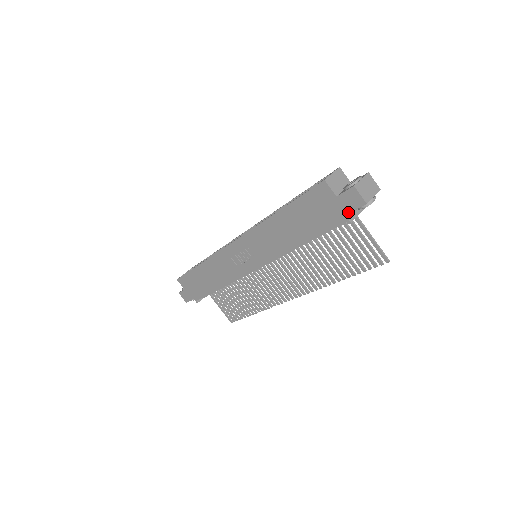
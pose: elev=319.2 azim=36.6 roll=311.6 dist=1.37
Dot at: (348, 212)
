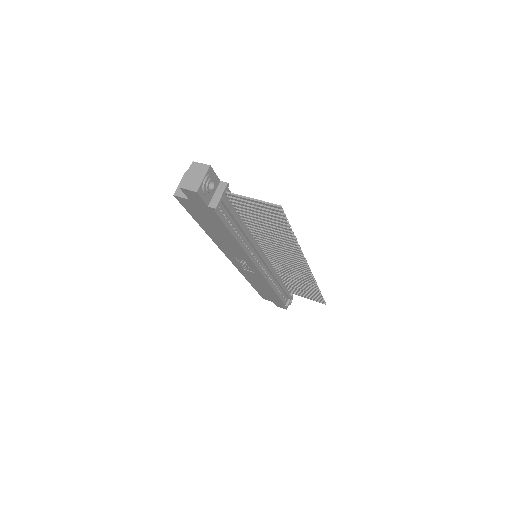
Dot at: (204, 204)
